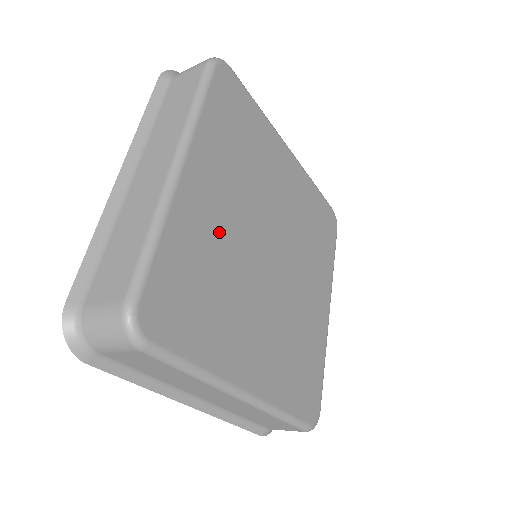
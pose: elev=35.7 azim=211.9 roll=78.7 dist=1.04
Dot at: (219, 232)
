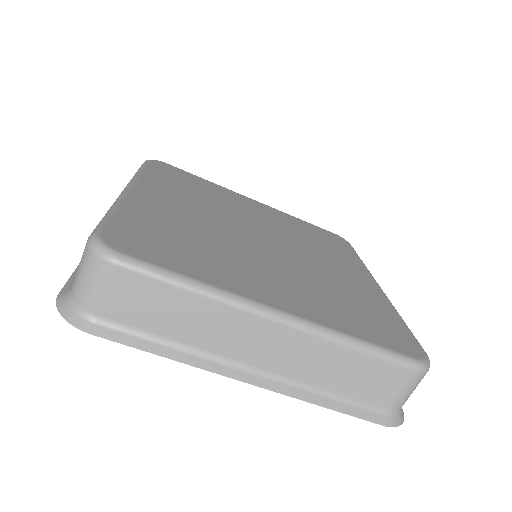
Dot at: (187, 219)
